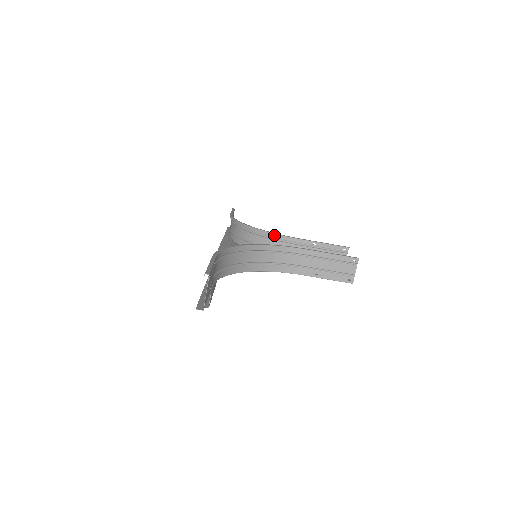
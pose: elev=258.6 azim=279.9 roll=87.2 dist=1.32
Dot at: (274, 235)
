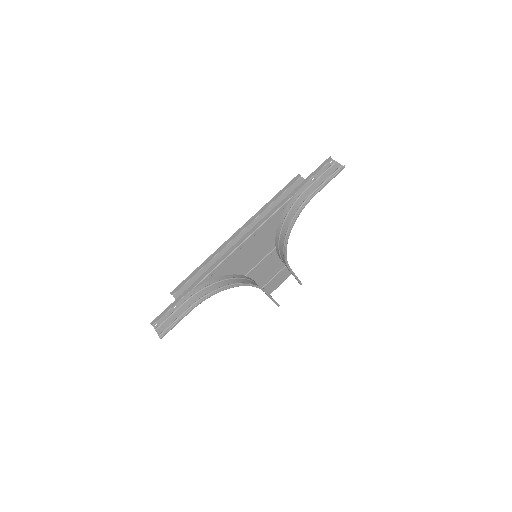
Dot at: (286, 254)
